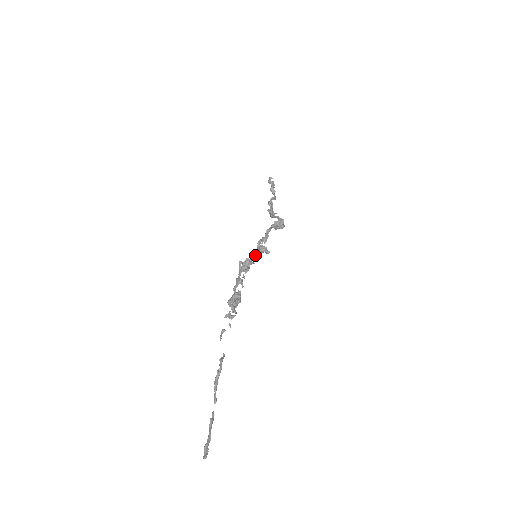
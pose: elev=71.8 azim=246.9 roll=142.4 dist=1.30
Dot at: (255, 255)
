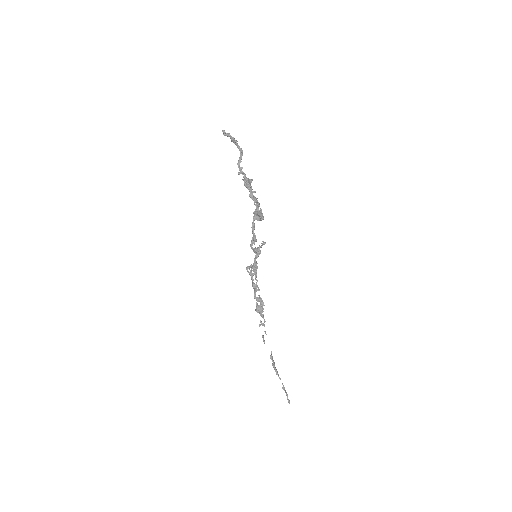
Dot at: (254, 262)
